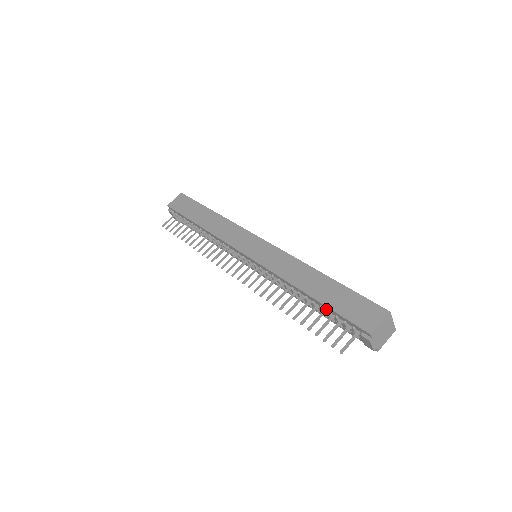
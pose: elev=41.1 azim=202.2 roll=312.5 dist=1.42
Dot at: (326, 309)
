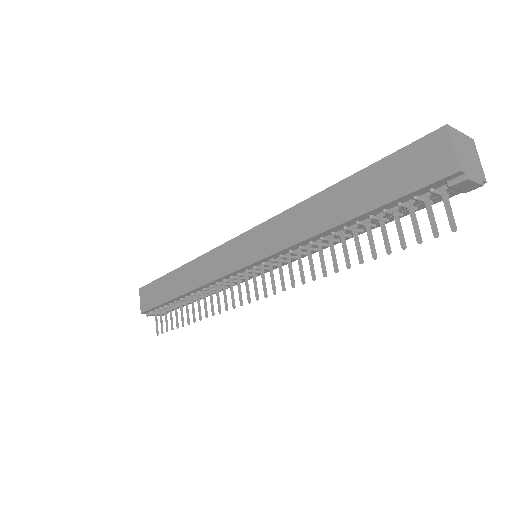
Dot at: (379, 212)
